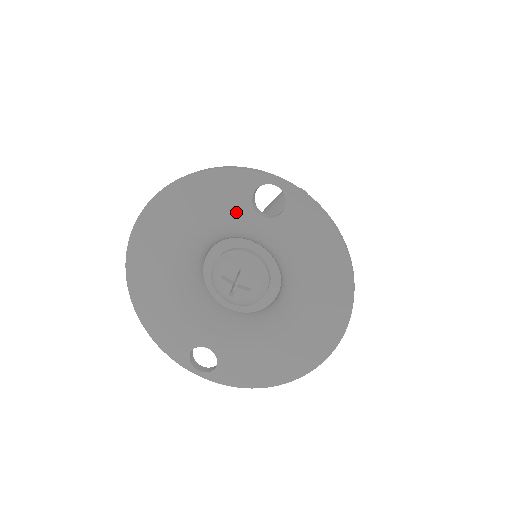
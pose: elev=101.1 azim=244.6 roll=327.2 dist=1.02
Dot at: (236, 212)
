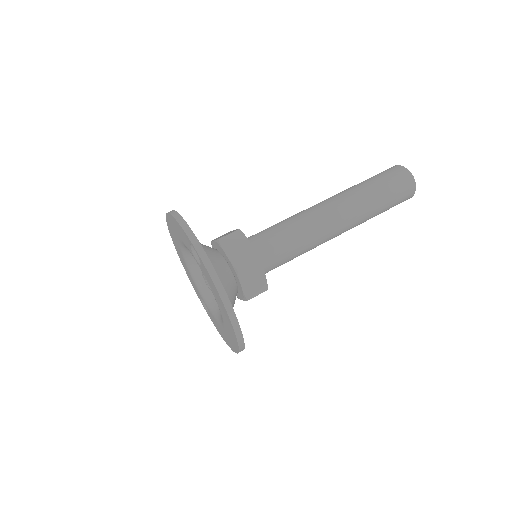
Dot at: (189, 249)
